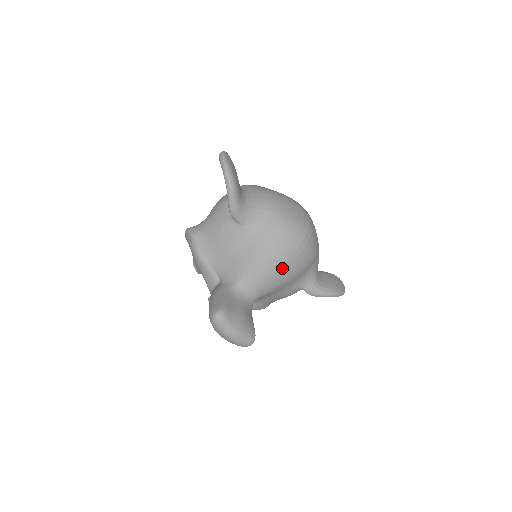
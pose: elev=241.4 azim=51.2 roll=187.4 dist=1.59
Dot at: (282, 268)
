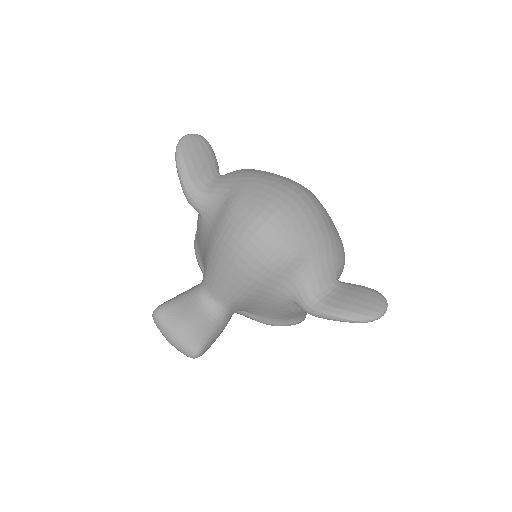
Dot at: (234, 268)
